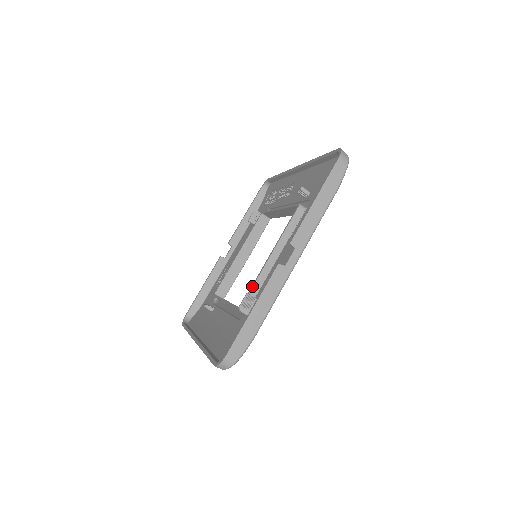
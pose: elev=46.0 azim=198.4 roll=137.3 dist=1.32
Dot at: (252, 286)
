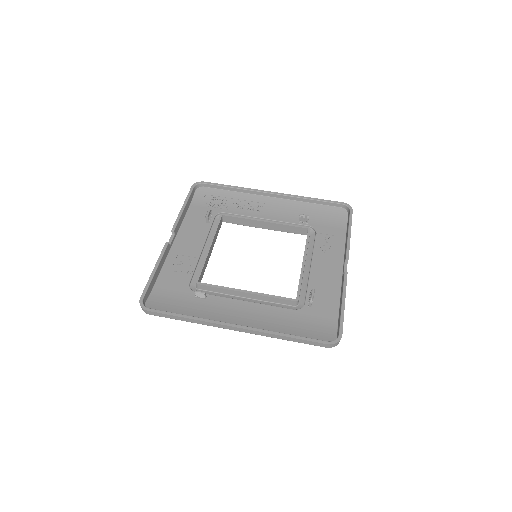
Dot at: (301, 283)
